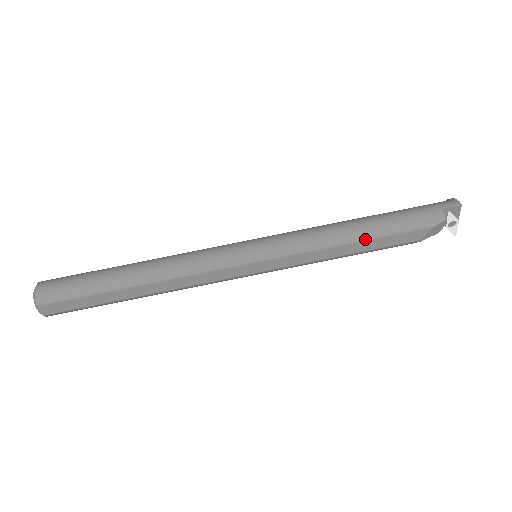
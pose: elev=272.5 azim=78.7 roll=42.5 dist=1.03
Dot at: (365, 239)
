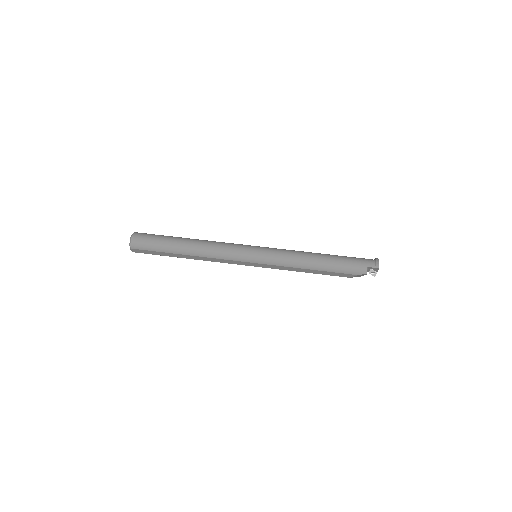
Dot at: (318, 270)
